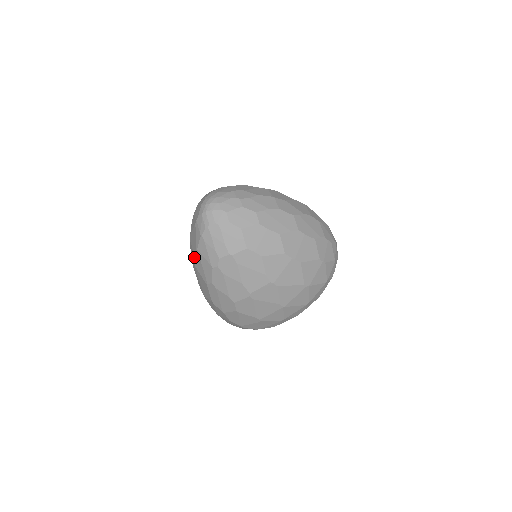
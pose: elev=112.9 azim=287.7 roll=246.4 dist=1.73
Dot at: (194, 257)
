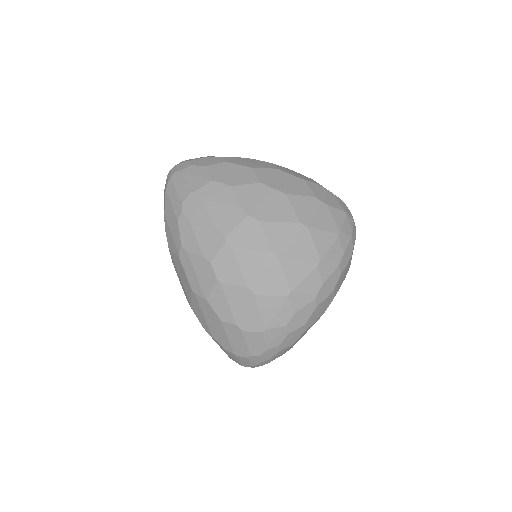
Dot at: (166, 234)
